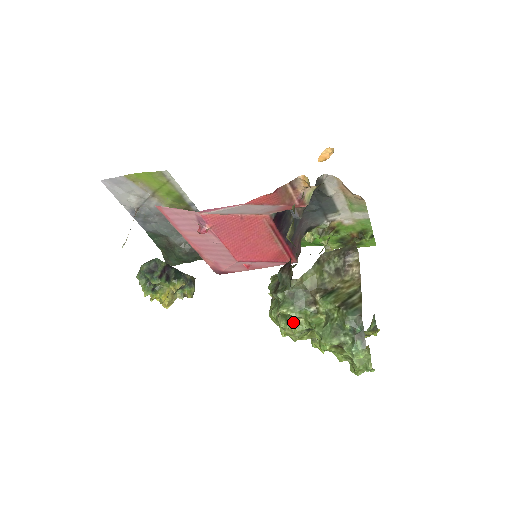
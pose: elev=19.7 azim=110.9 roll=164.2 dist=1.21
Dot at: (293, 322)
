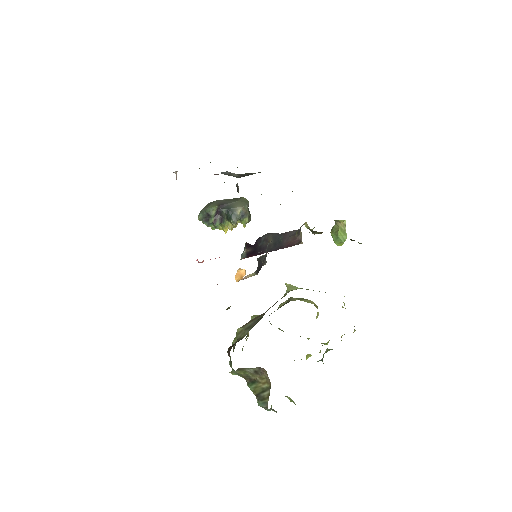
Dot at: occluded
